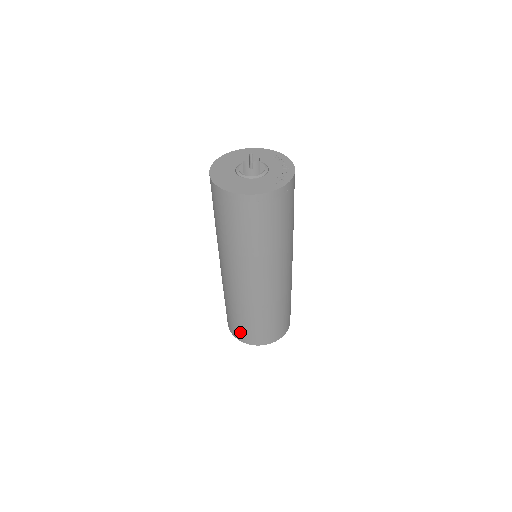
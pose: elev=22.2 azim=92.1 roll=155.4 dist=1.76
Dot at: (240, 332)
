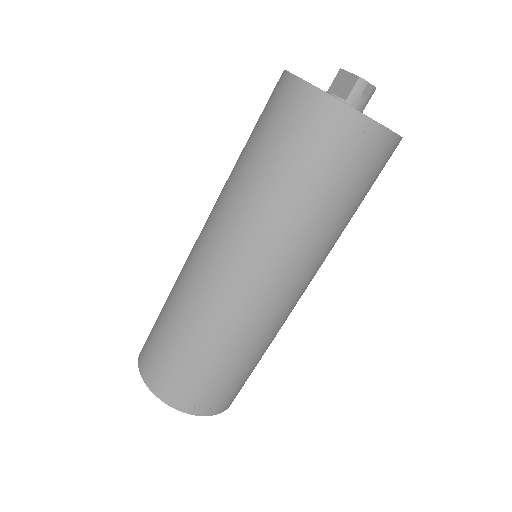
Dot at: (186, 390)
